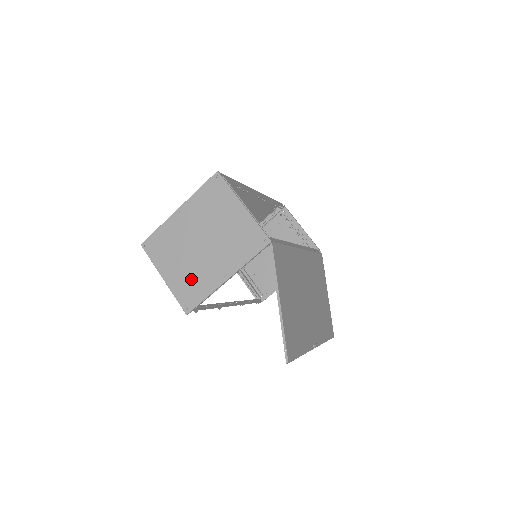
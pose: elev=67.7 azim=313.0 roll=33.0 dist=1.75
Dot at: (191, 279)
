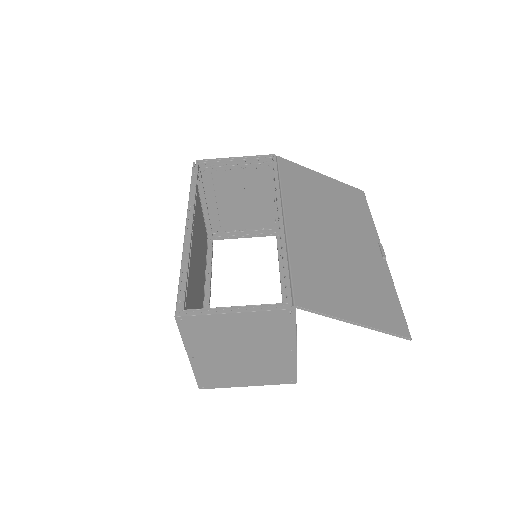
Dot at: (268, 371)
